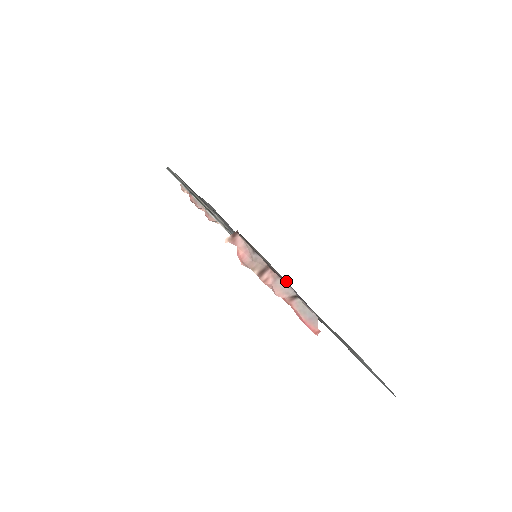
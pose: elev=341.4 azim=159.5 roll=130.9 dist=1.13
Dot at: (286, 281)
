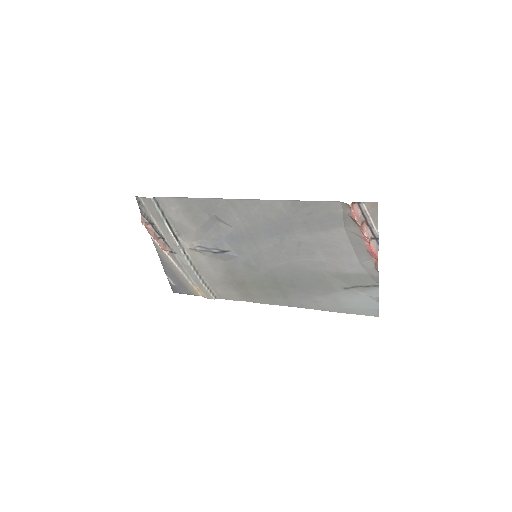
Dot at: occluded
